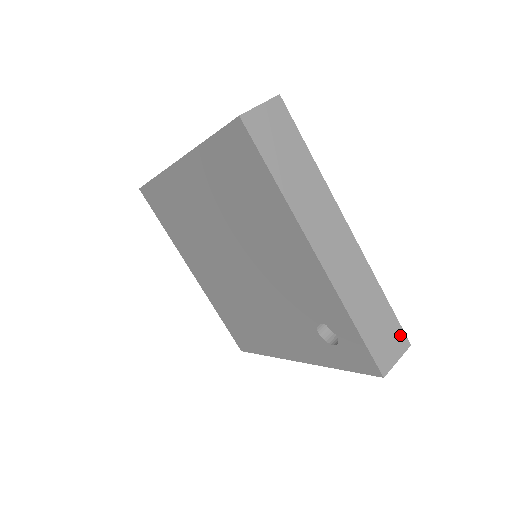
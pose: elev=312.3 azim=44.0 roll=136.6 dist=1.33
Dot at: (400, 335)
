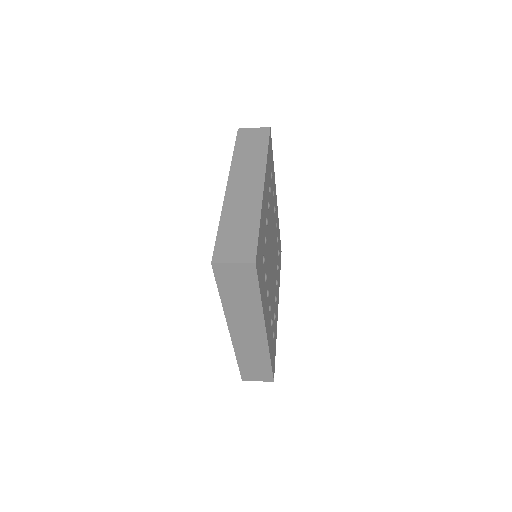
Dot at: (251, 251)
